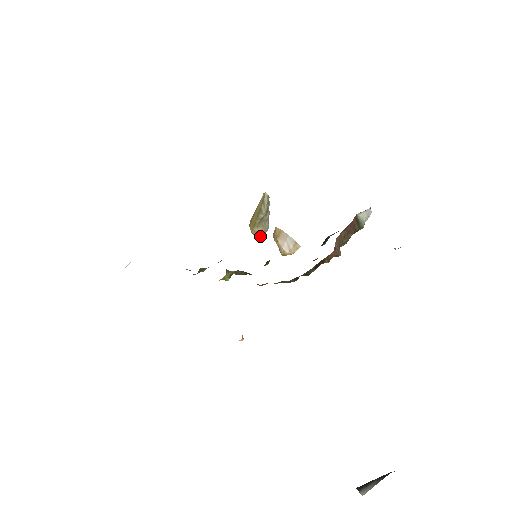
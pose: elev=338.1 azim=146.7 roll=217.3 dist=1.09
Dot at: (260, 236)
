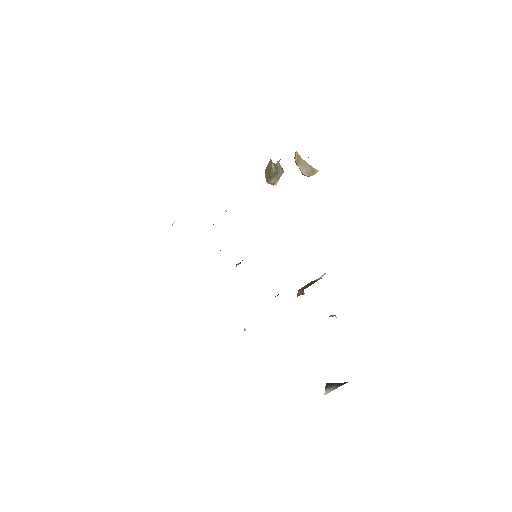
Dot at: (275, 184)
